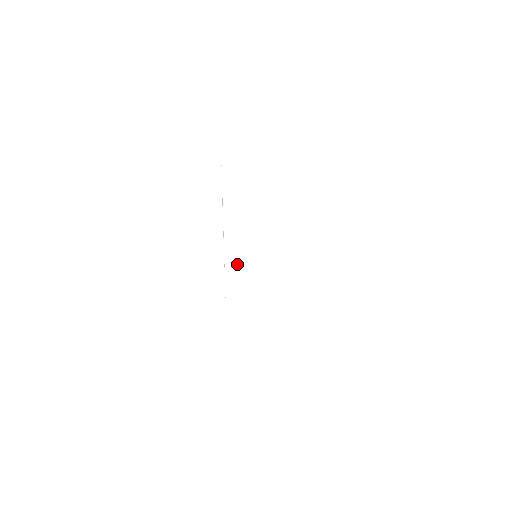
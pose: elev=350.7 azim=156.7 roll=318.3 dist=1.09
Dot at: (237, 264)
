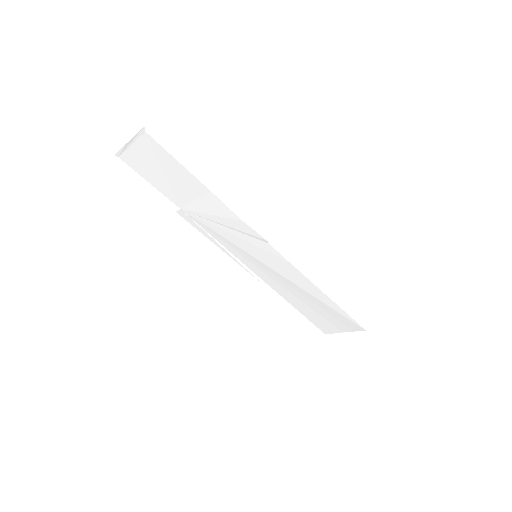
Dot at: (249, 263)
